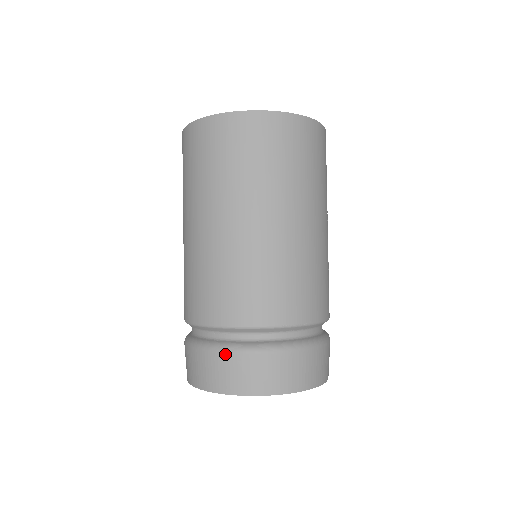
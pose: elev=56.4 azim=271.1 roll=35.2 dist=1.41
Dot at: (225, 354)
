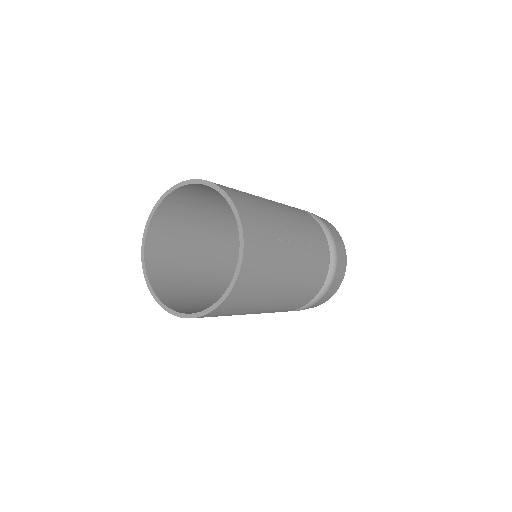
Dot at: occluded
